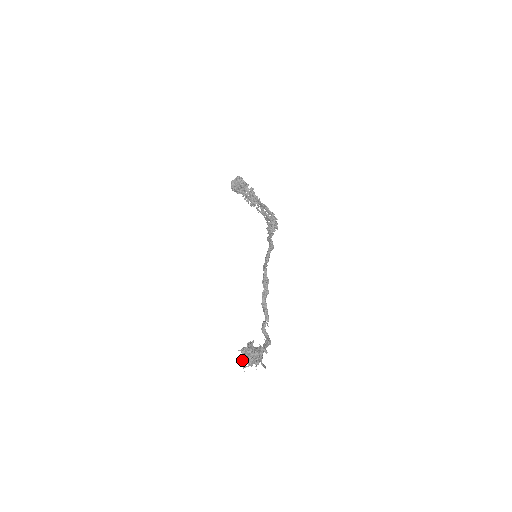
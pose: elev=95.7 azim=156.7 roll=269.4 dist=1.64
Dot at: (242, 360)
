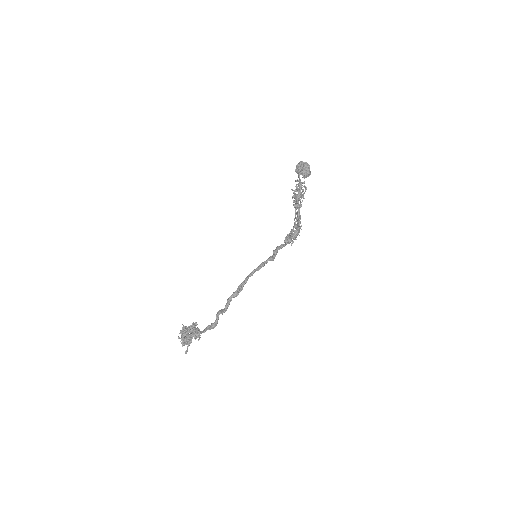
Dot at: (179, 333)
